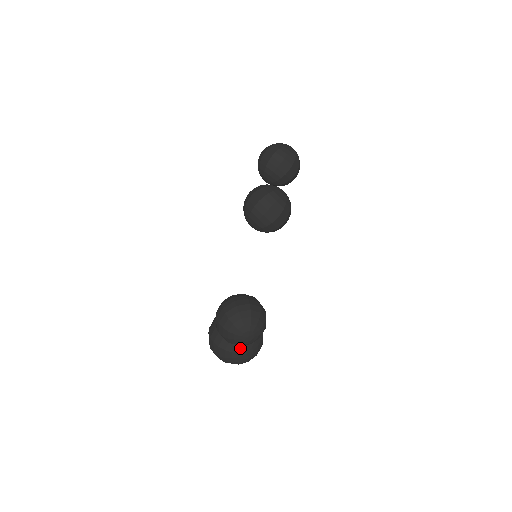
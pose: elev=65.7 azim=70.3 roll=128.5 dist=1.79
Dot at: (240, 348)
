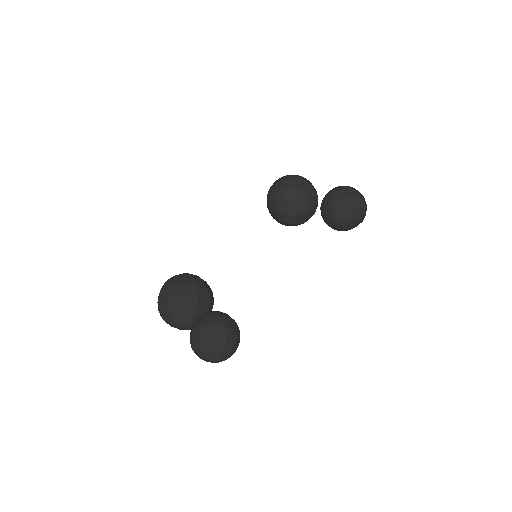
Dot at: (186, 326)
